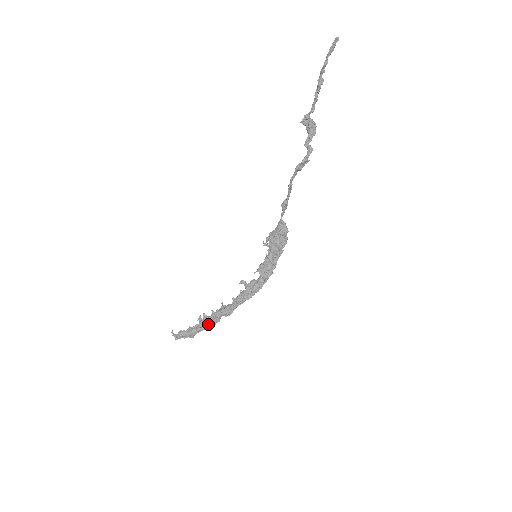
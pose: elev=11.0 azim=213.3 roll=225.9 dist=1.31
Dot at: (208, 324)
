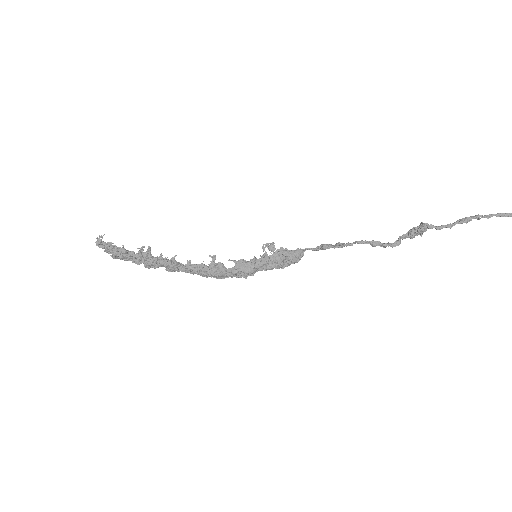
Dot at: (146, 263)
